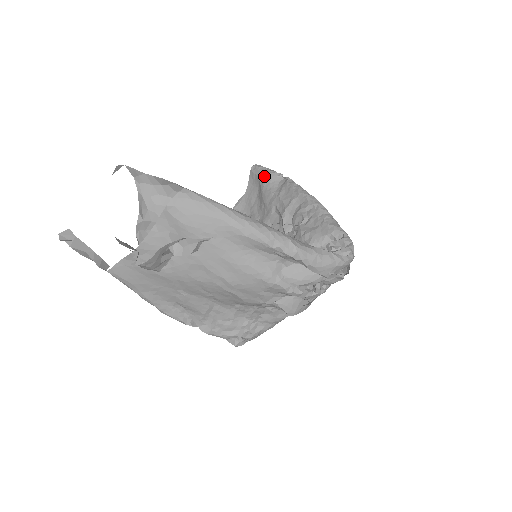
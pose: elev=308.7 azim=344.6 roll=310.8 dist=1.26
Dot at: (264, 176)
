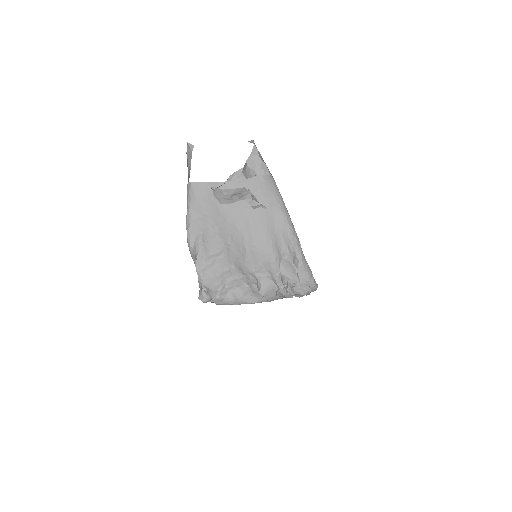
Dot at: occluded
